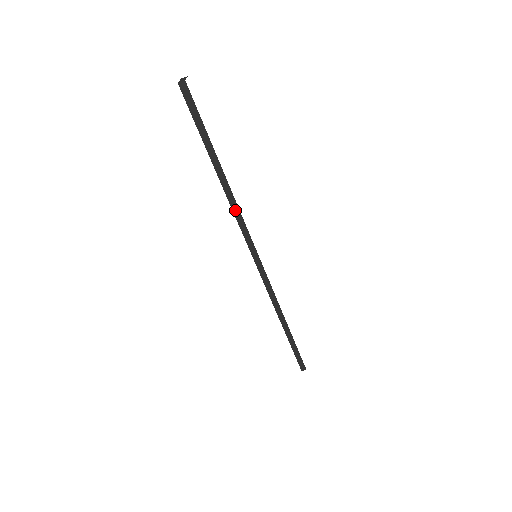
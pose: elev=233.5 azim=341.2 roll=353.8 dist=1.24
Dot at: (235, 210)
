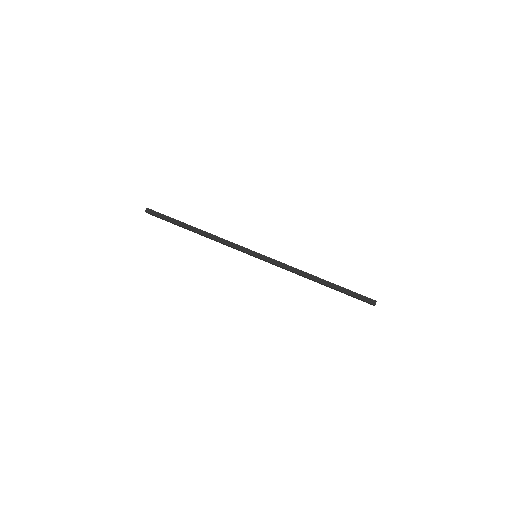
Dot at: (218, 240)
